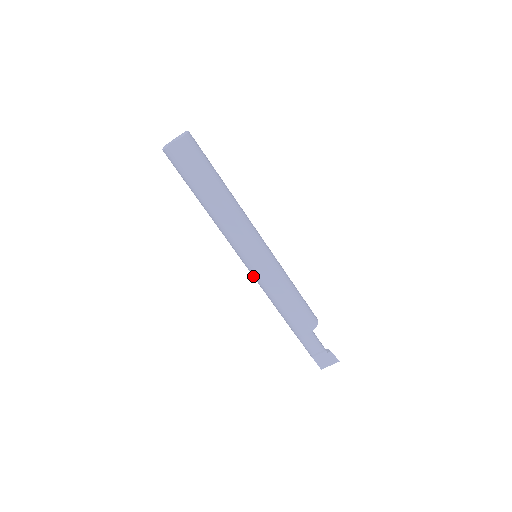
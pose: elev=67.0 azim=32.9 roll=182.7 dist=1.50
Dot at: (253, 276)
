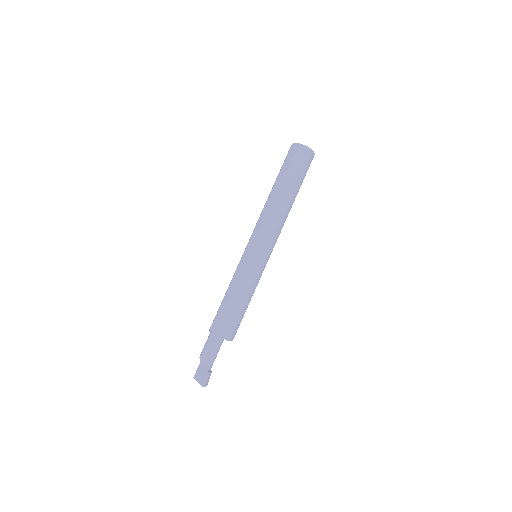
Dot at: occluded
